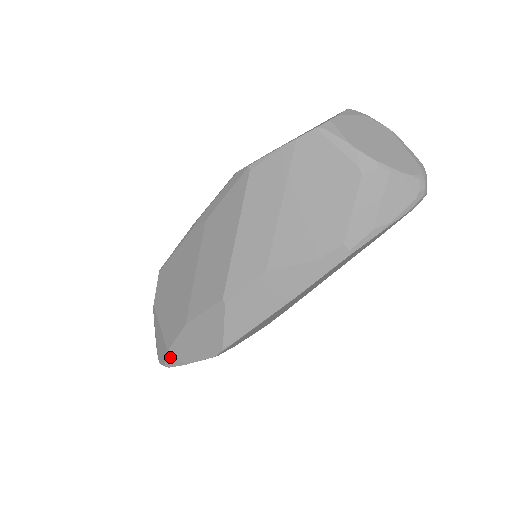
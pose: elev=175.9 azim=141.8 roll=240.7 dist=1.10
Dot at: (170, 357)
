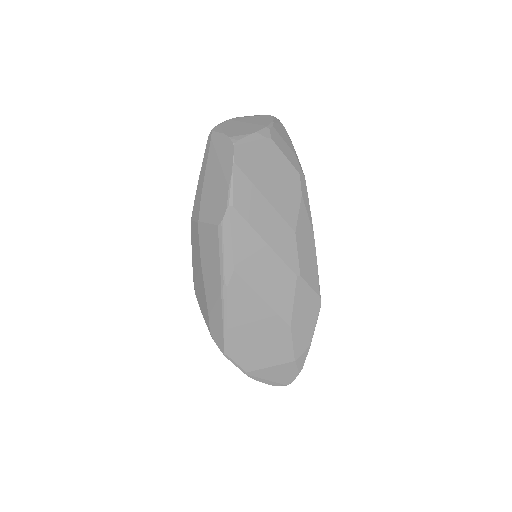
Dot at: (299, 361)
